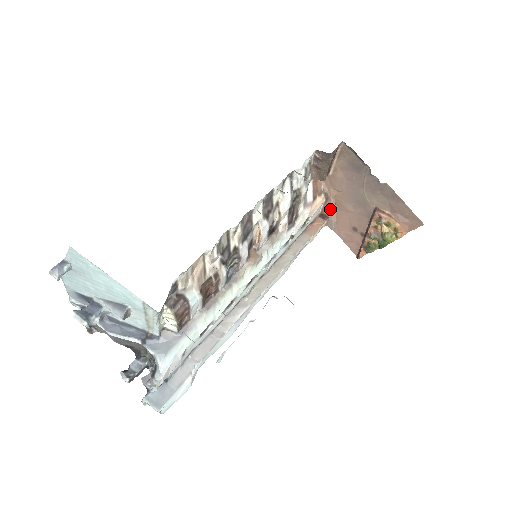
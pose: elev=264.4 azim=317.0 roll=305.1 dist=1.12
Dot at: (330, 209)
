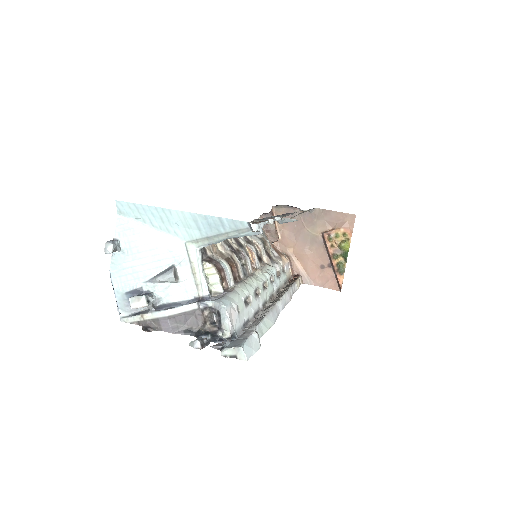
Dot at: (296, 267)
